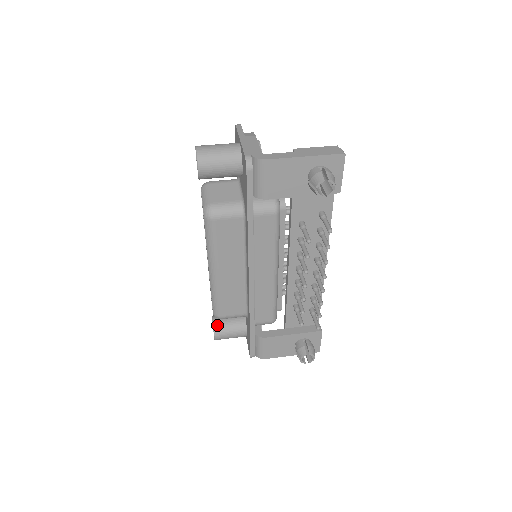
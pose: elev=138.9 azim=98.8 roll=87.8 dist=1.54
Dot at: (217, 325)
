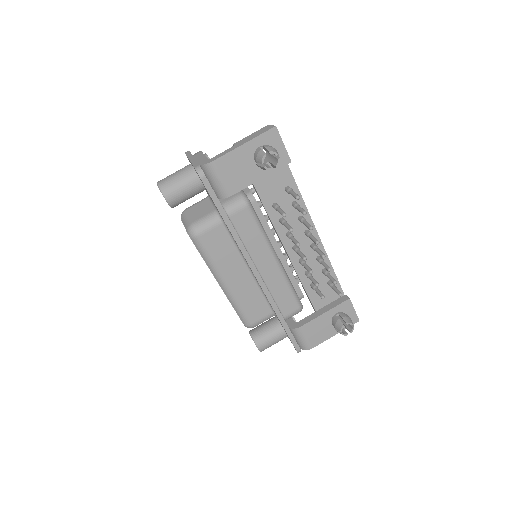
Dot at: (255, 337)
